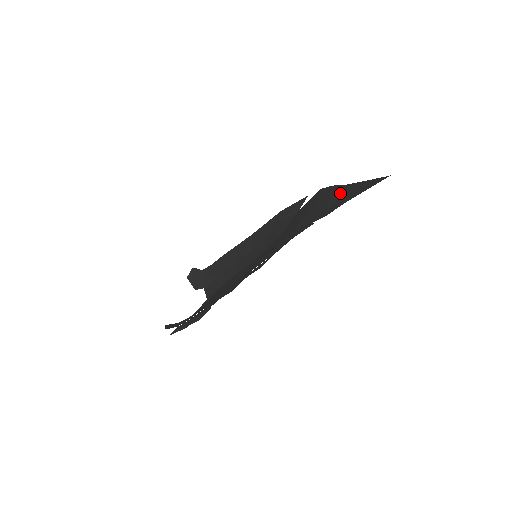
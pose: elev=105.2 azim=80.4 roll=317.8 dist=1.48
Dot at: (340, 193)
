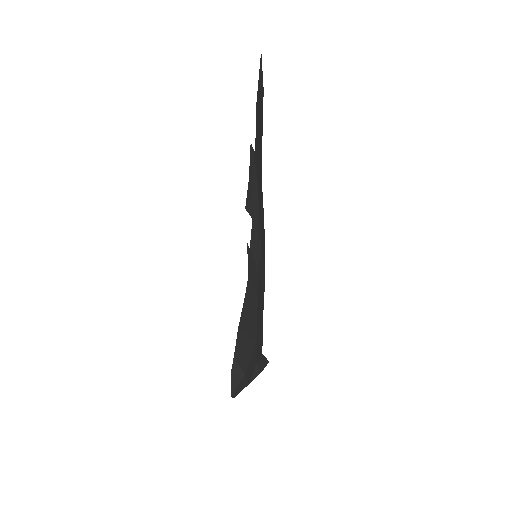
Dot at: (260, 128)
